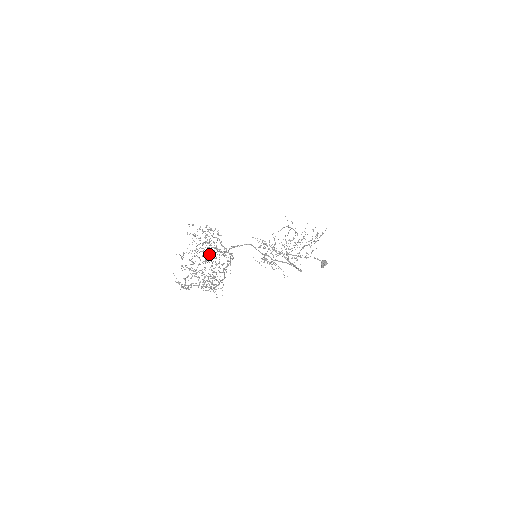
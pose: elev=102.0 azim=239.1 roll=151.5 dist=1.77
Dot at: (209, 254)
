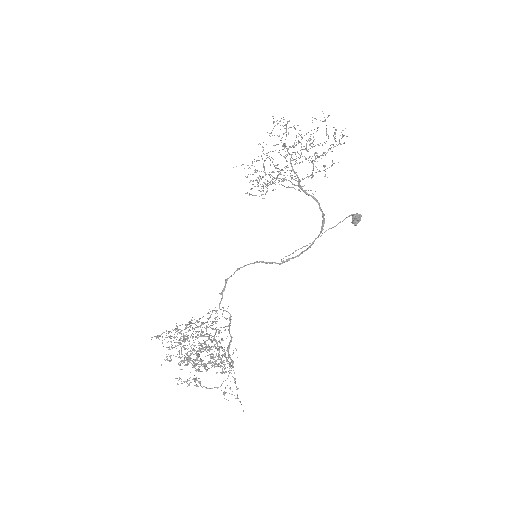
Dot at: occluded
